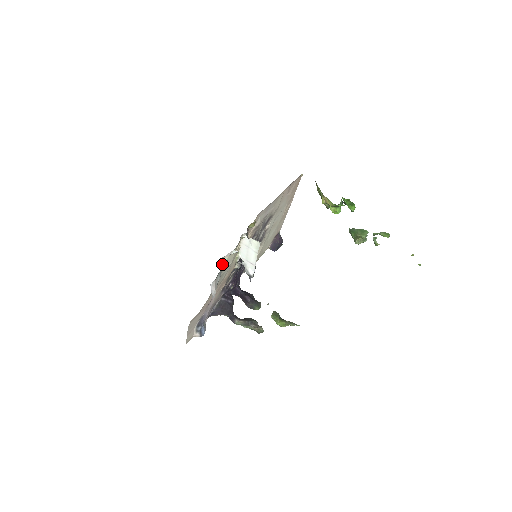
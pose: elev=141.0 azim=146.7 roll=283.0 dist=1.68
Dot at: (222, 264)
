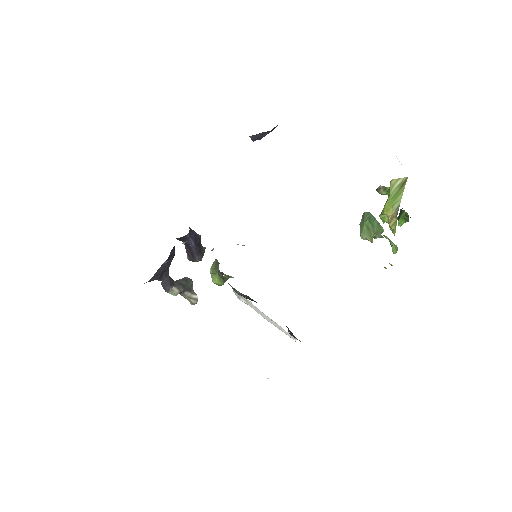
Dot at: occluded
